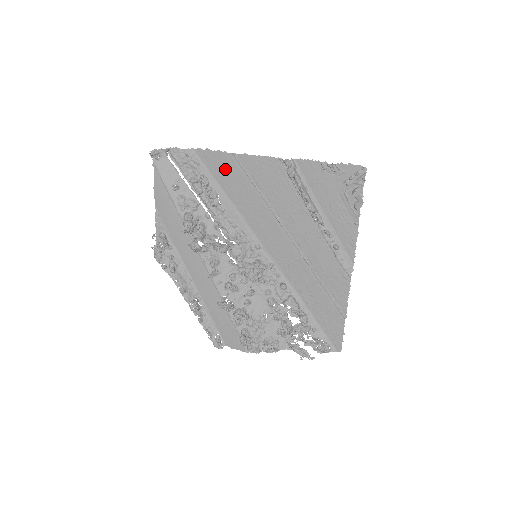
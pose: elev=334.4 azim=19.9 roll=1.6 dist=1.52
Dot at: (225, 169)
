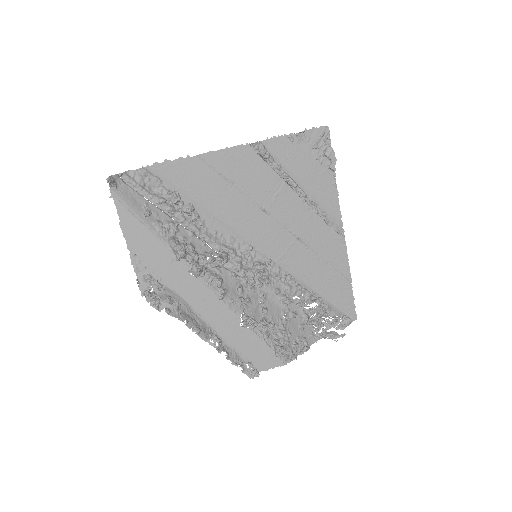
Dot at: (192, 176)
